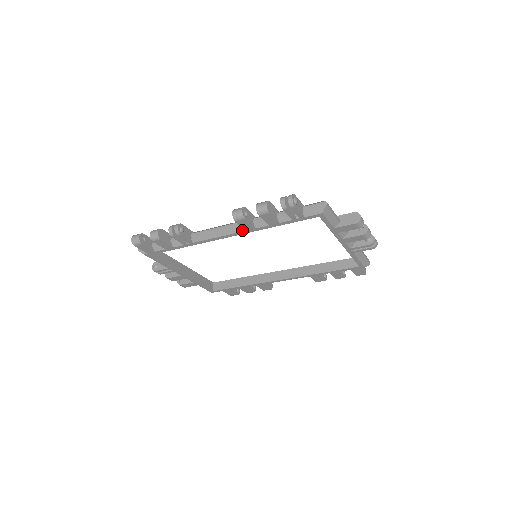
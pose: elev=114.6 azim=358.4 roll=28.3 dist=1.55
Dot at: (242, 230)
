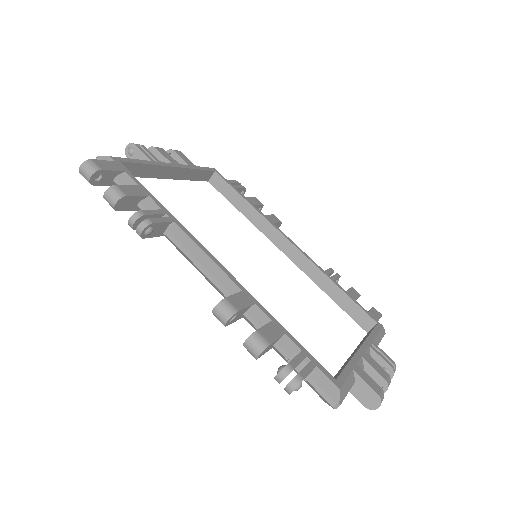
Dot at: occluded
